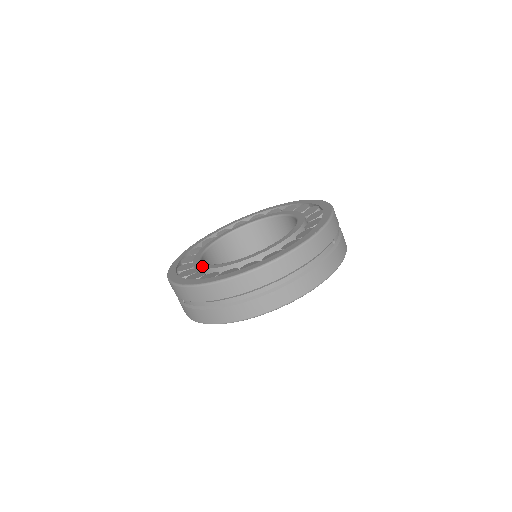
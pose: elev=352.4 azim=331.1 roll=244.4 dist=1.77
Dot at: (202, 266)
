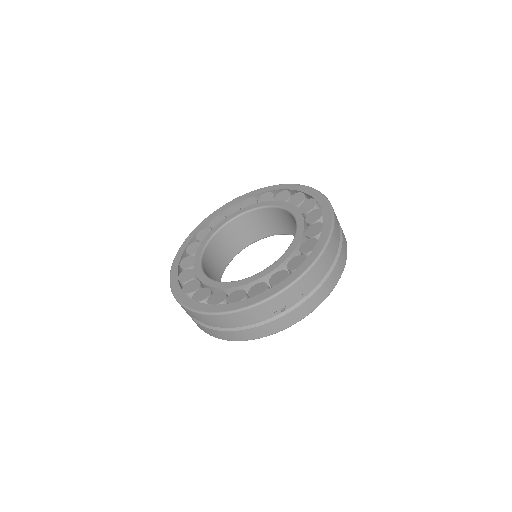
Dot at: (197, 254)
